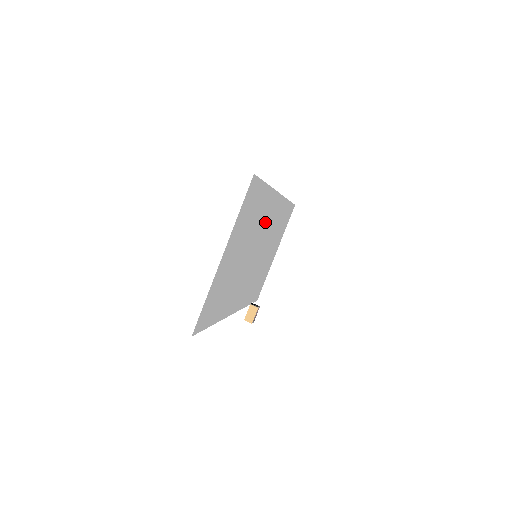
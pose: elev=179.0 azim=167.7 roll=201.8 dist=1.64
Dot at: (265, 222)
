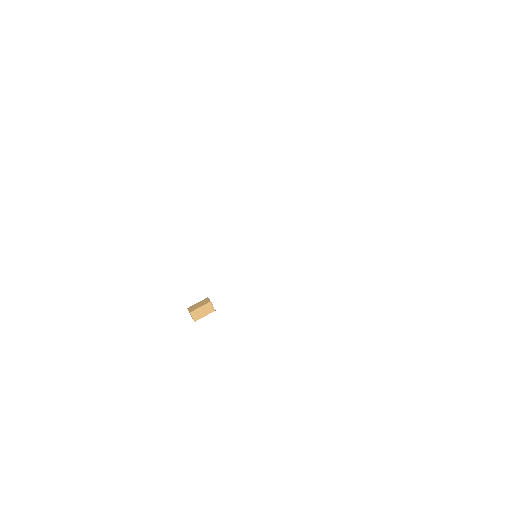
Dot at: occluded
